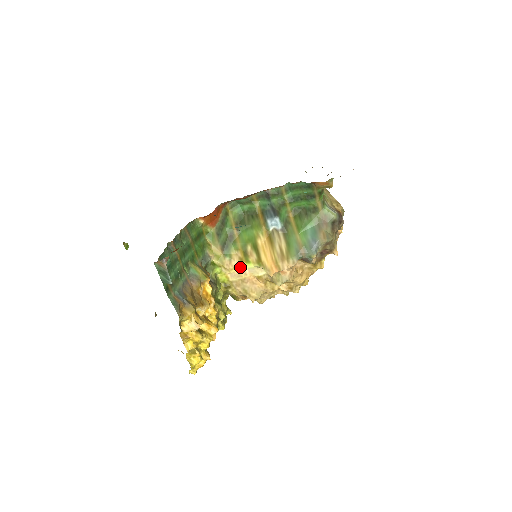
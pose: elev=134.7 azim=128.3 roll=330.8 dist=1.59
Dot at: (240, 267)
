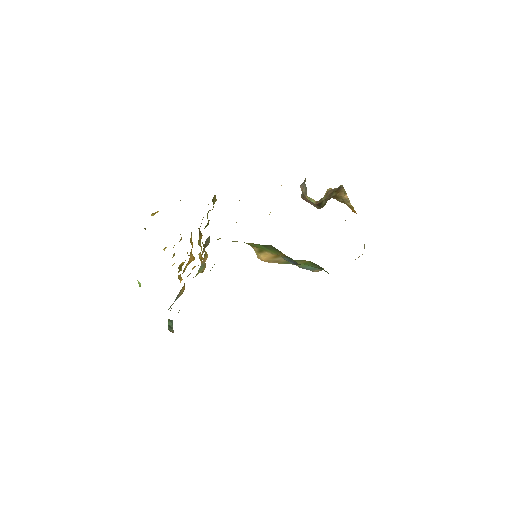
Dot at: occluded
